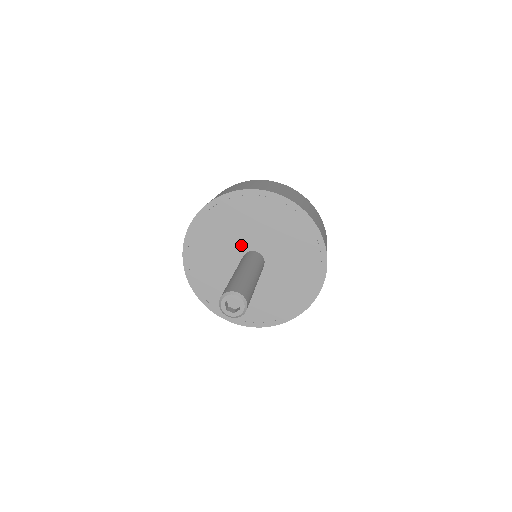
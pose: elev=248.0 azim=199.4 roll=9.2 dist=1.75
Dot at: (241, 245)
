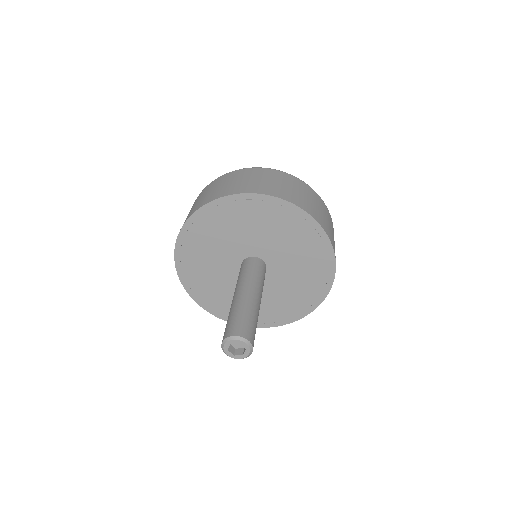
Dot at: (232, 258)
